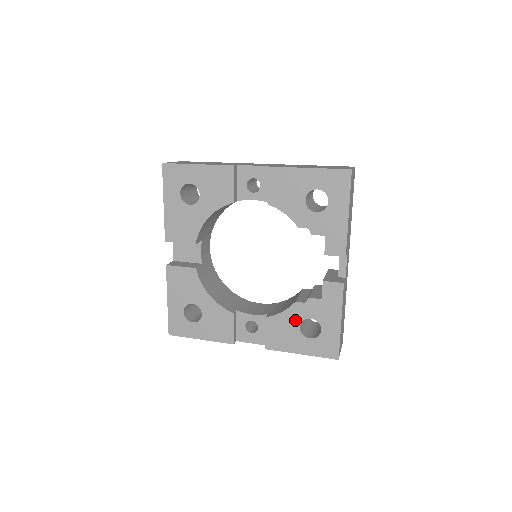
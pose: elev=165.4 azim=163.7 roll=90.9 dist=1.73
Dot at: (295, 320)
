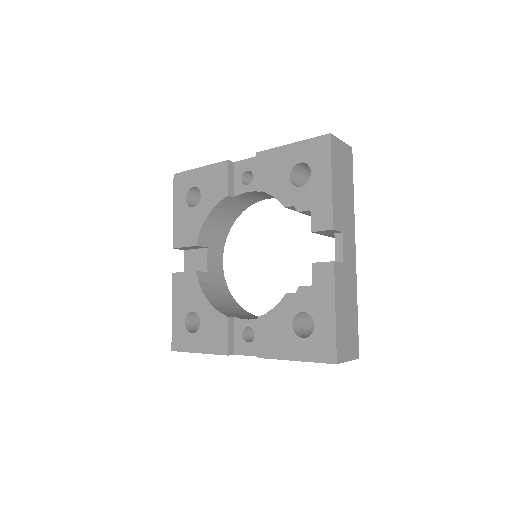
Dot at: (287, 316)
